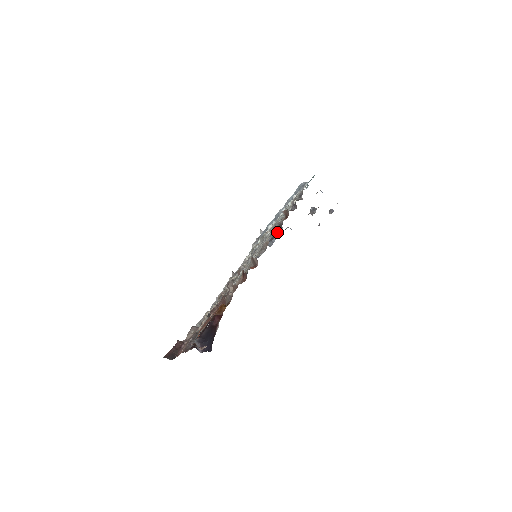
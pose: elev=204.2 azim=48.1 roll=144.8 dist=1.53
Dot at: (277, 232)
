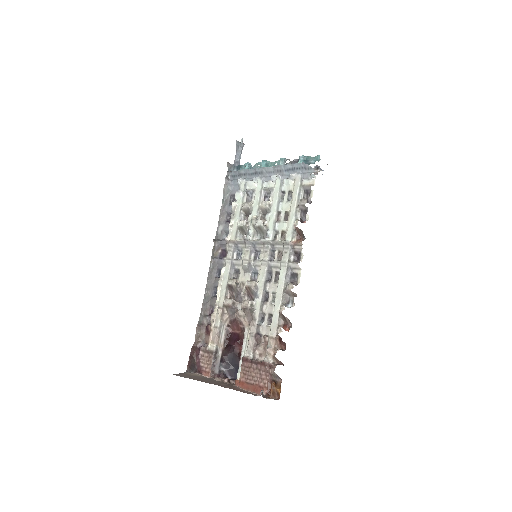
Dot at: (239, 151)
